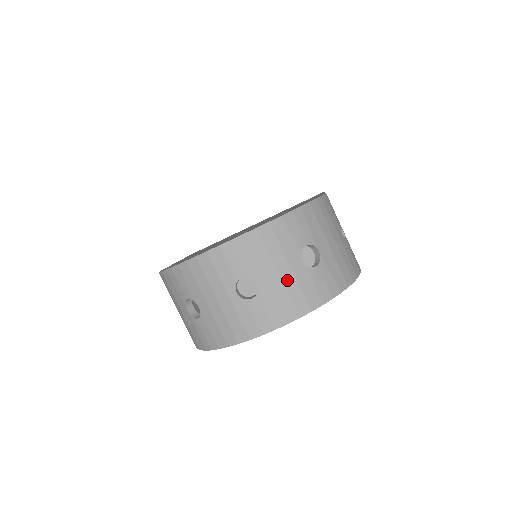
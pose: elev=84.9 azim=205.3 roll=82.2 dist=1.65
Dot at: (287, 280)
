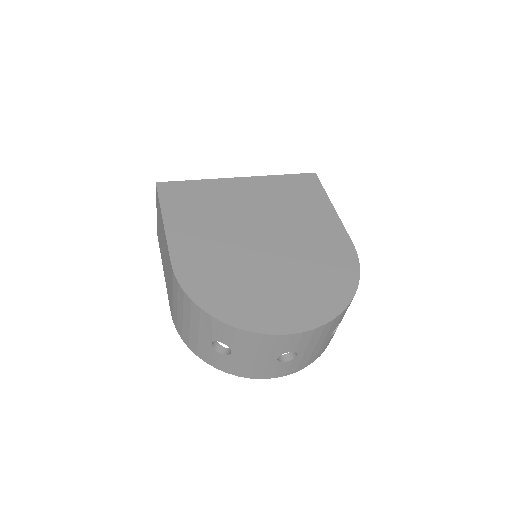
Dot at: (316, 350)
